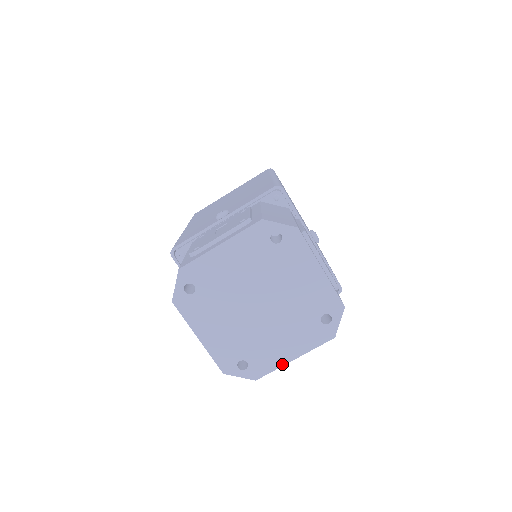
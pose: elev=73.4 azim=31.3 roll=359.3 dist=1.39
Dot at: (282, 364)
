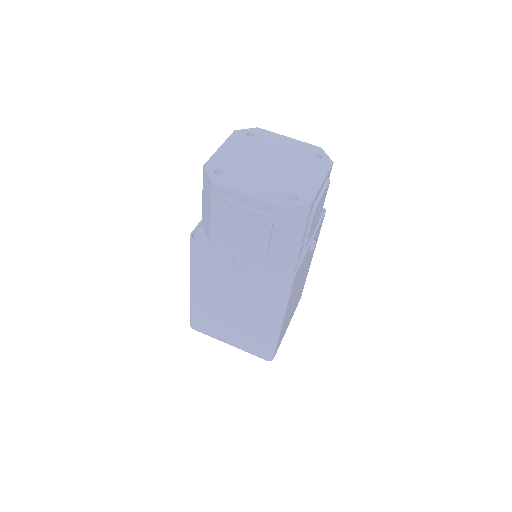
Dot at: (318, 187)
